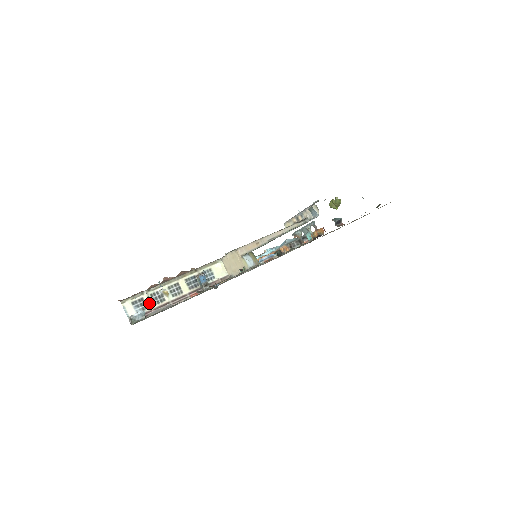
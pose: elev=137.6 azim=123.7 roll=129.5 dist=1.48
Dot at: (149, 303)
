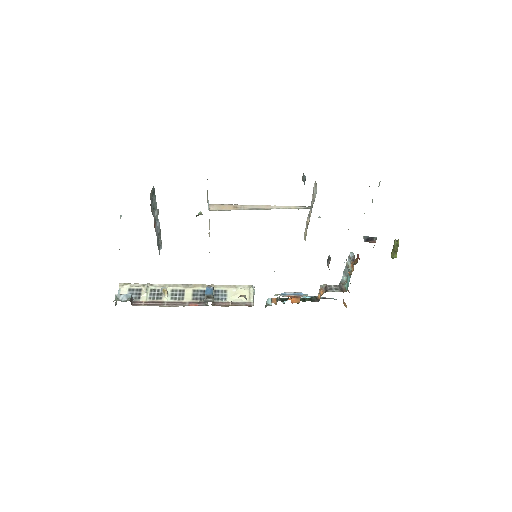
Dot at: (144, 295)
